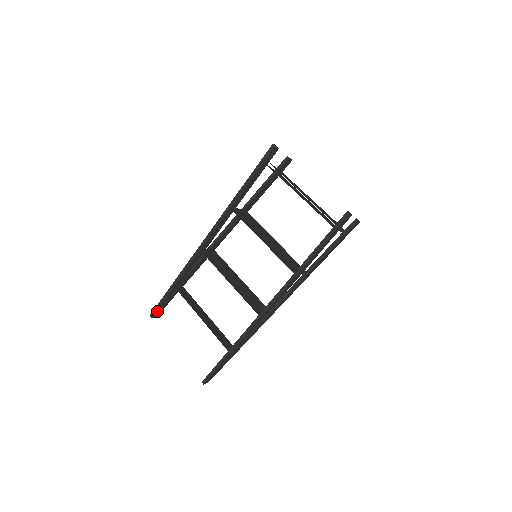
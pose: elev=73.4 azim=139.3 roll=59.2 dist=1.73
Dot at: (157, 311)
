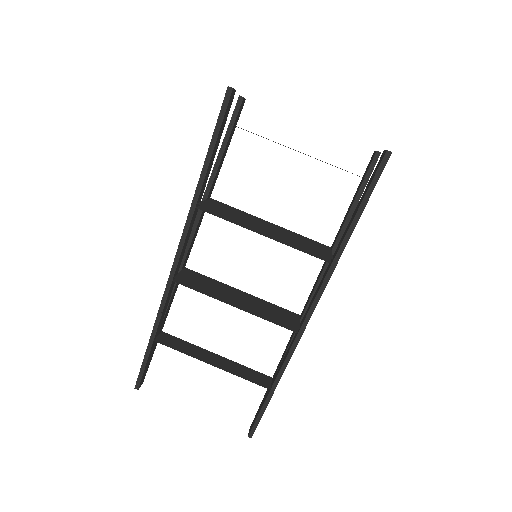
Dot at: (142, 378)
